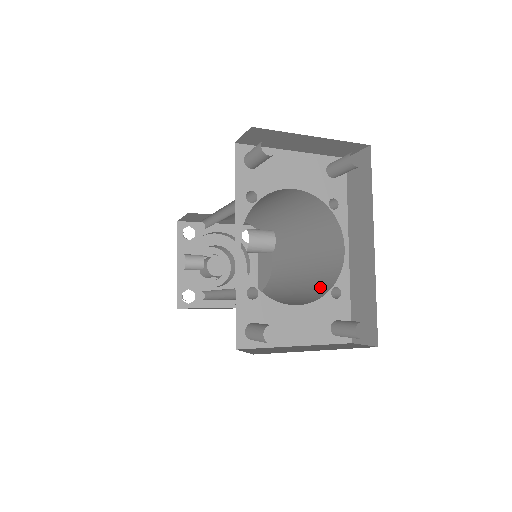
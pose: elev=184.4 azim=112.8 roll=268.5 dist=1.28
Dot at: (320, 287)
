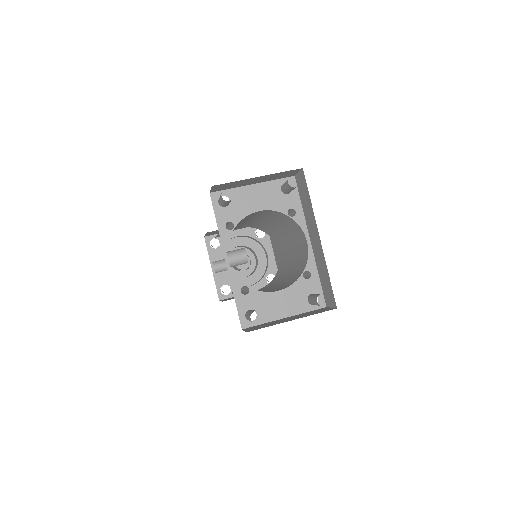
Dot at: (298, 272)
